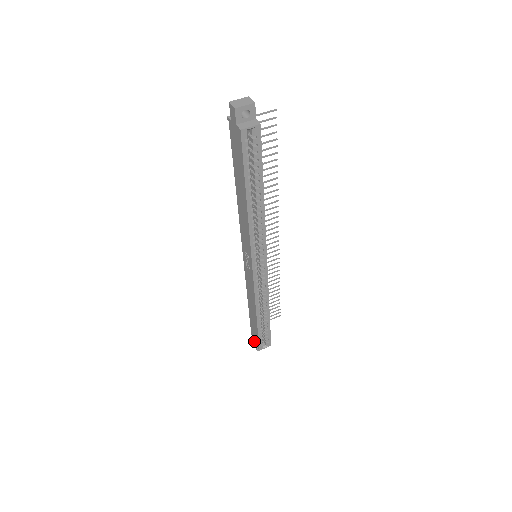
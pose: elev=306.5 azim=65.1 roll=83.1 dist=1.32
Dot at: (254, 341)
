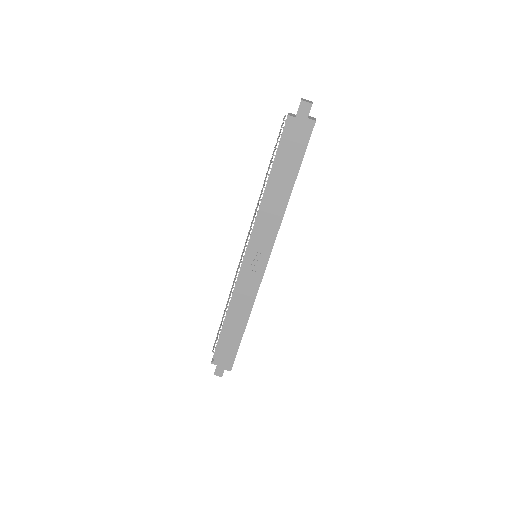
Dot at: (219, 368)
